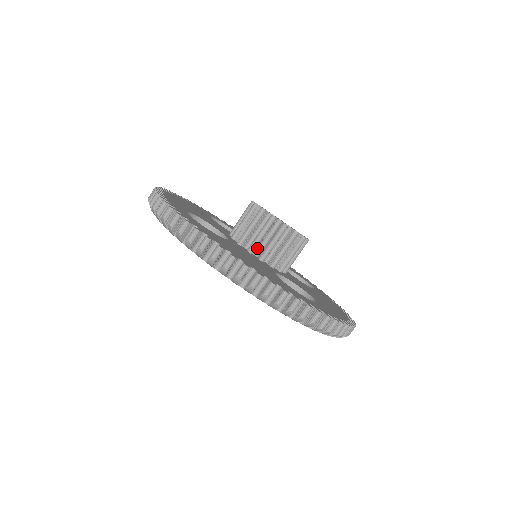
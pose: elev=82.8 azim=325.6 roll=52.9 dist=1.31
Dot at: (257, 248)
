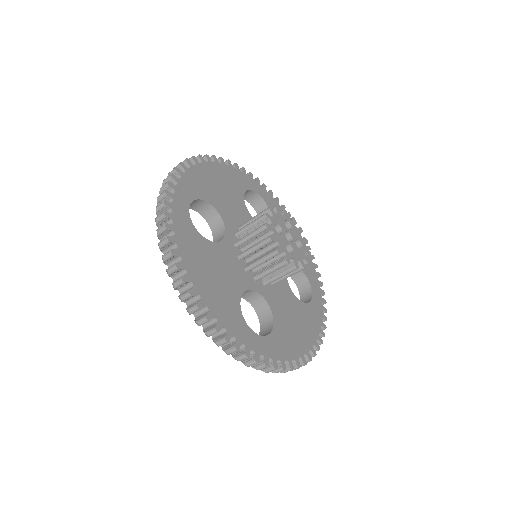
Dot at: (249, 256)
